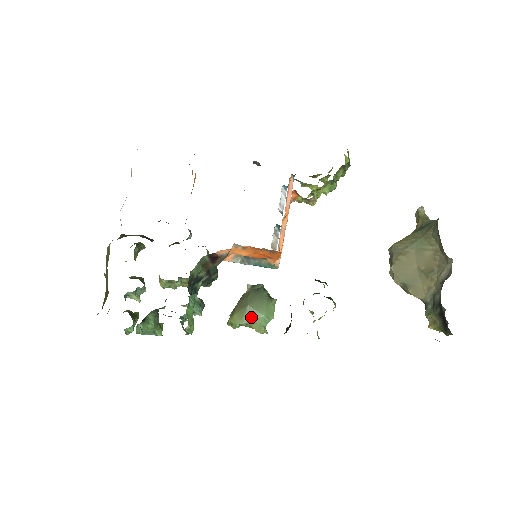
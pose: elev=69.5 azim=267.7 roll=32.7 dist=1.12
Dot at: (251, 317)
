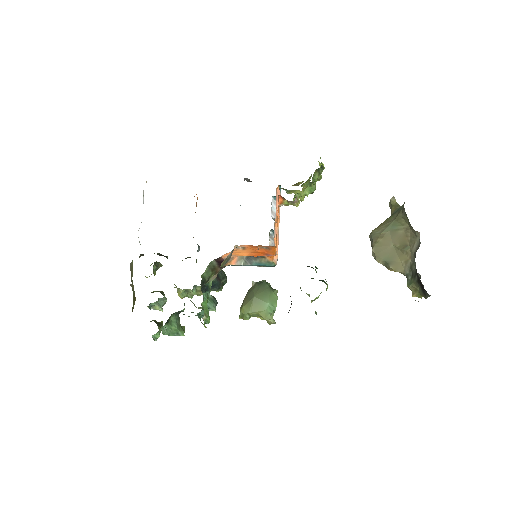
Dot at: (258, 306)
